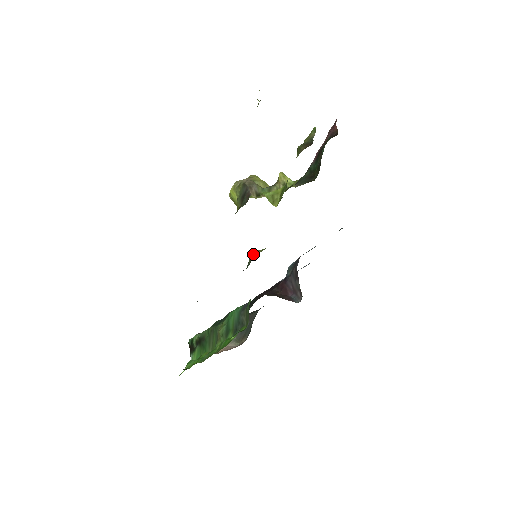
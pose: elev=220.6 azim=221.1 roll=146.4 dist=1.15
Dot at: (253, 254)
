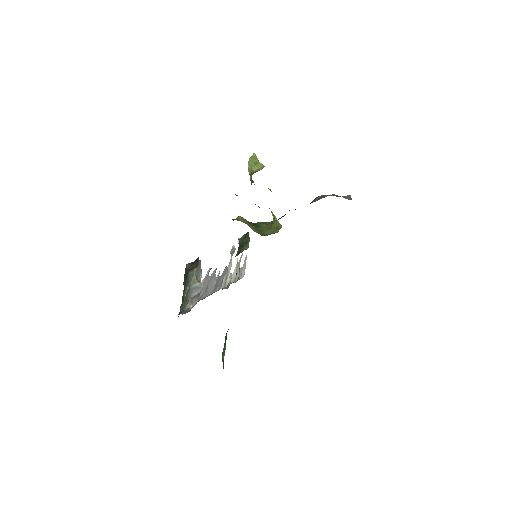
Dot at: occluded
